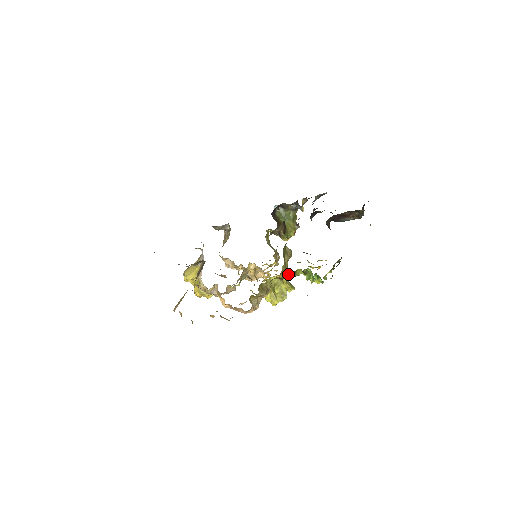
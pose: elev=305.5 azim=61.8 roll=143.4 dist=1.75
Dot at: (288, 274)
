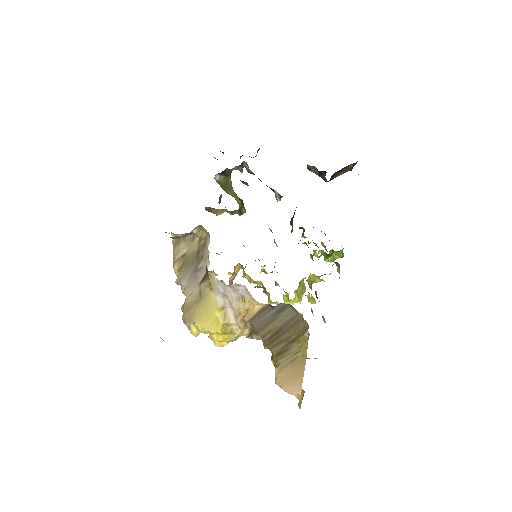
Dot at: occluded
